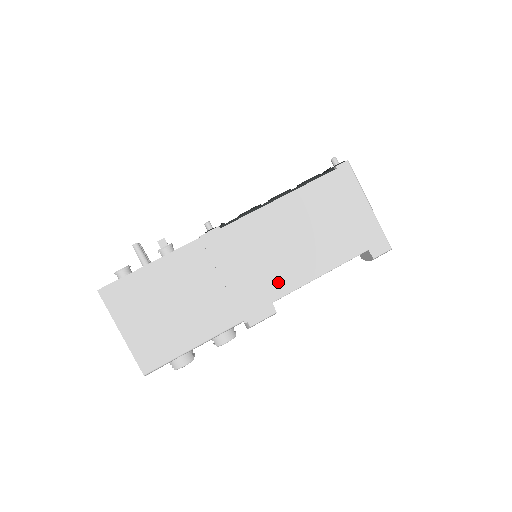
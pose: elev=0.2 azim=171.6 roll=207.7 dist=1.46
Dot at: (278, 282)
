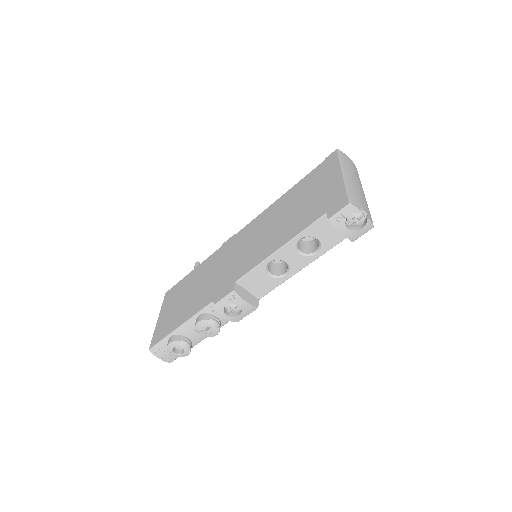
Dot at: (247, 264)
